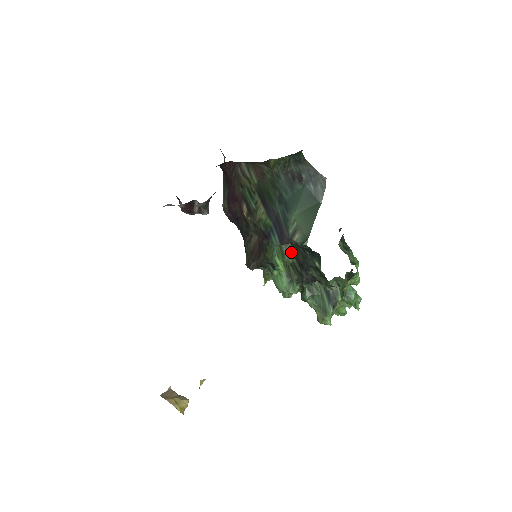
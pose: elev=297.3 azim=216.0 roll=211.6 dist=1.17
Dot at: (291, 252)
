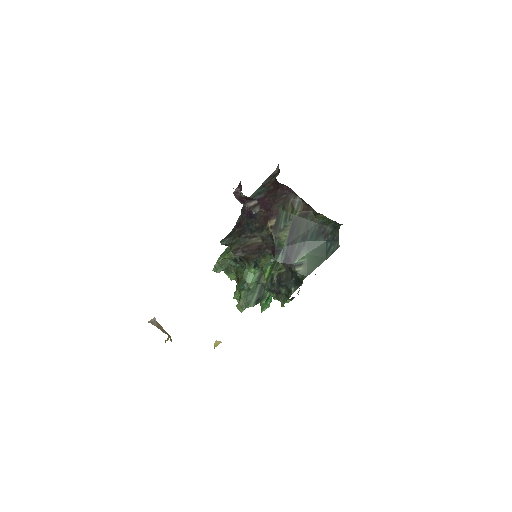
Dot at: (278, 268)
